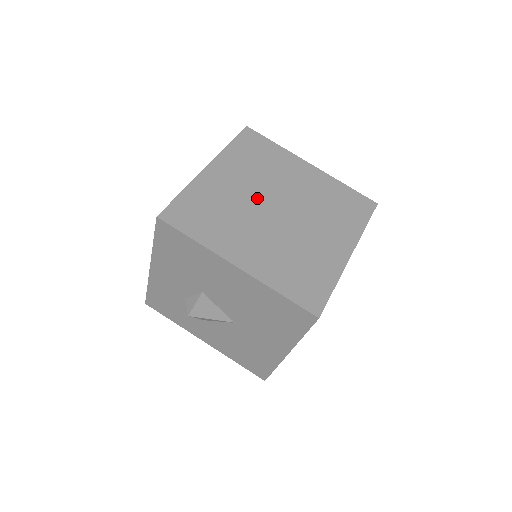
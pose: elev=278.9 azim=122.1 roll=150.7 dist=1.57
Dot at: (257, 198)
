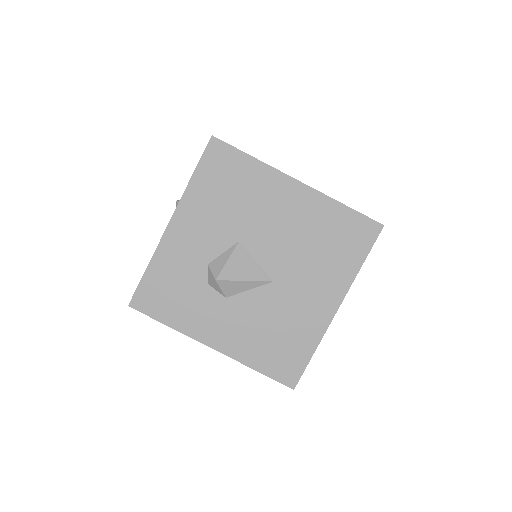
Dot at: occluded
